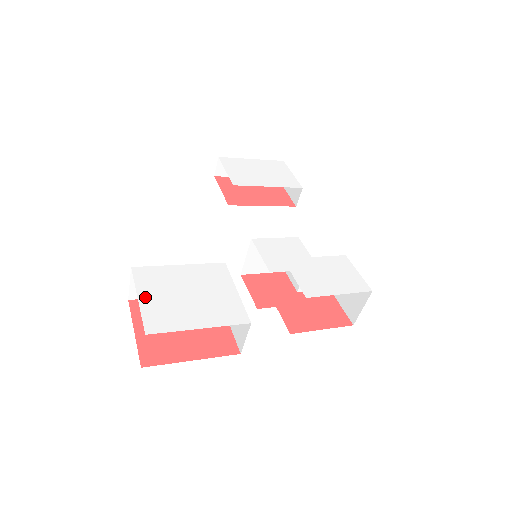
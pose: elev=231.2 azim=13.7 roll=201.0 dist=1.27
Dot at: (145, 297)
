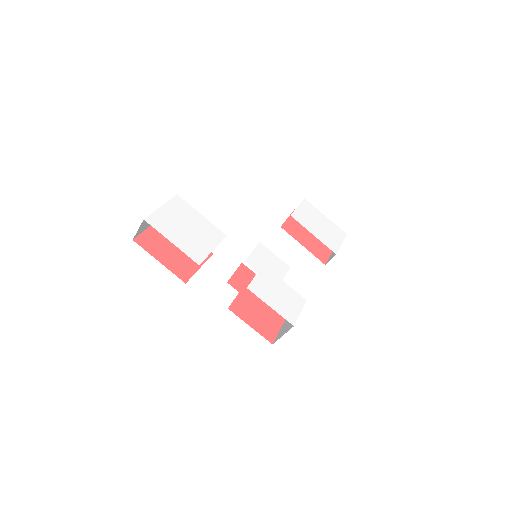
Dot at: (165, 209)
